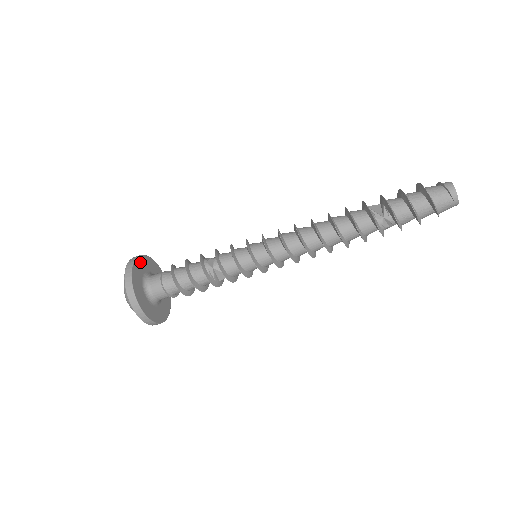
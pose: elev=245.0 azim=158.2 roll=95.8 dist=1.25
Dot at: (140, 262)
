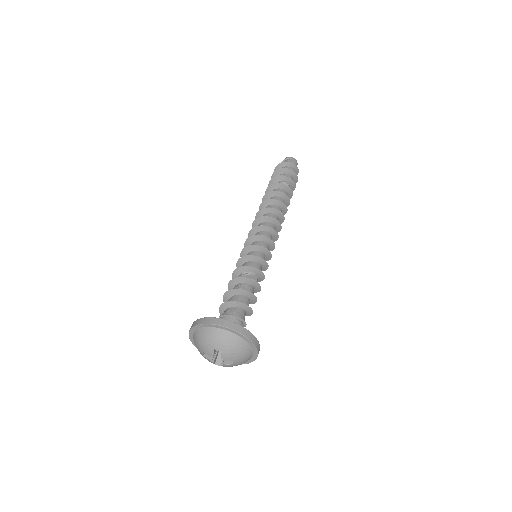
Dot at: occluded
